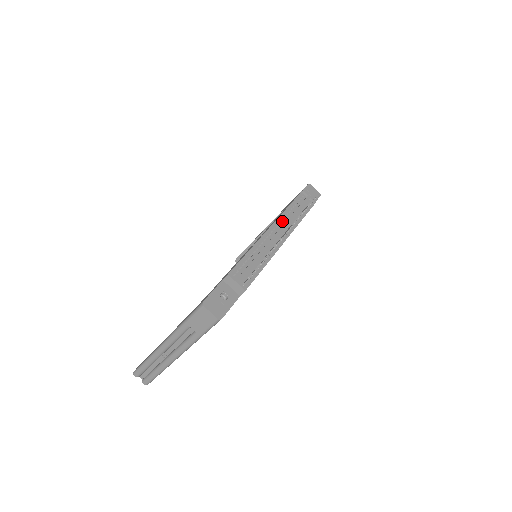
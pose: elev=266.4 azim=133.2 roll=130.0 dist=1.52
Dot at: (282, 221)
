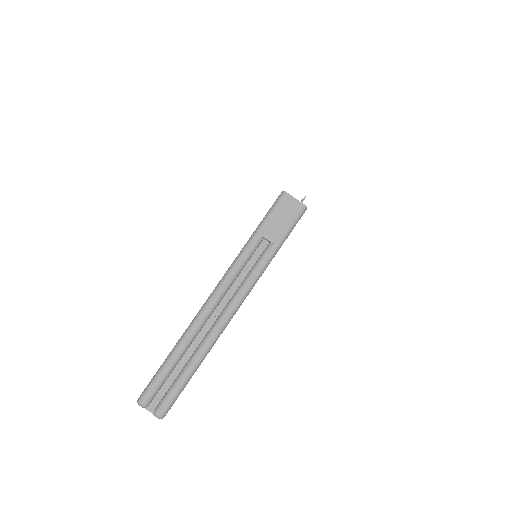
Dot at: occluded
